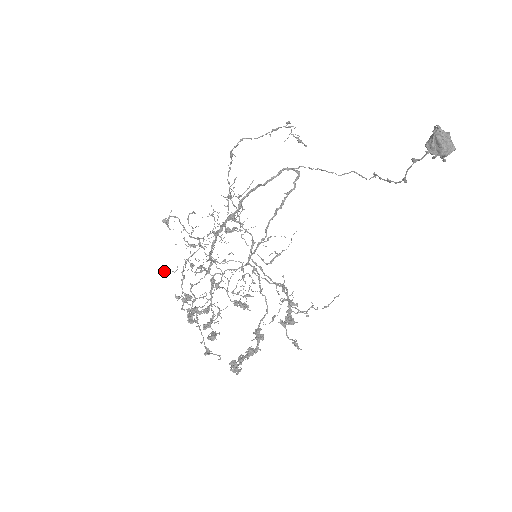
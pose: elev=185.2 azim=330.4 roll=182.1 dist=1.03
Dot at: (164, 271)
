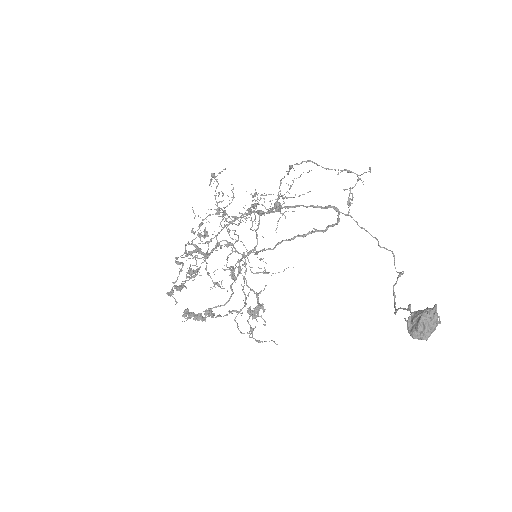
Dot at: occluded
